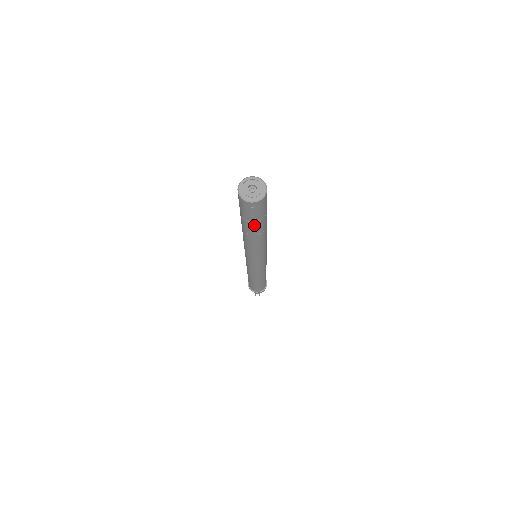
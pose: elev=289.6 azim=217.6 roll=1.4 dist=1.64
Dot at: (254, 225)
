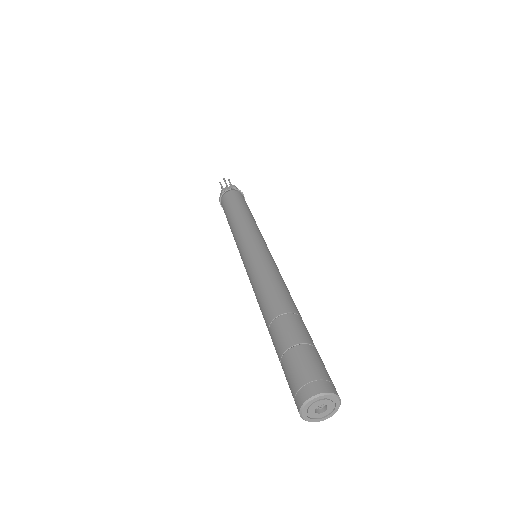
Dot at: occluded
